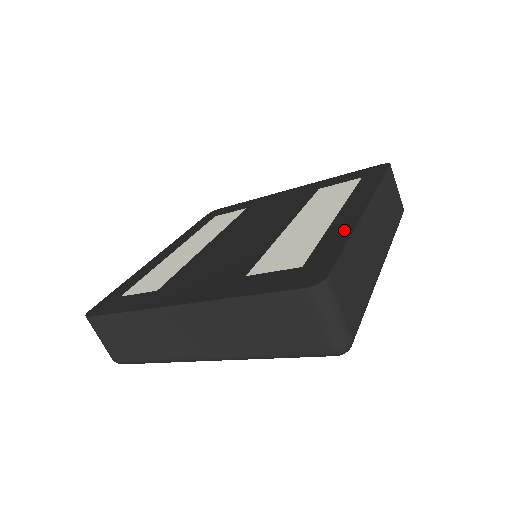
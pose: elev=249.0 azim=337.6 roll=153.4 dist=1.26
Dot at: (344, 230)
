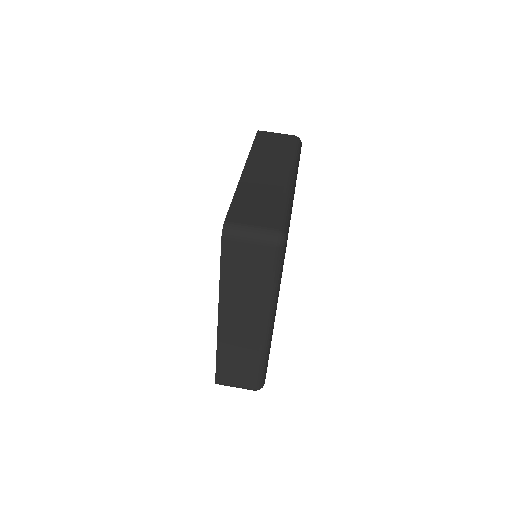
Dot at: occluded
